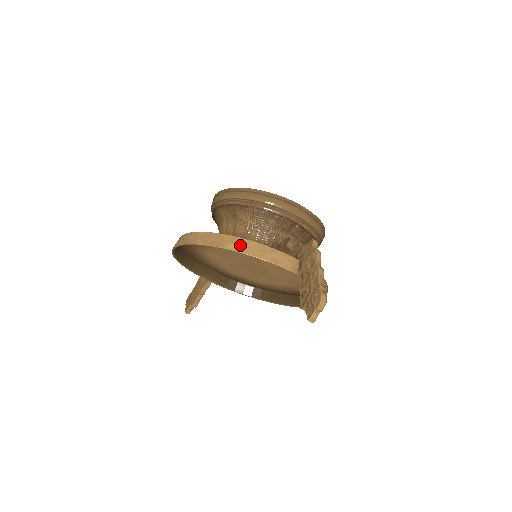
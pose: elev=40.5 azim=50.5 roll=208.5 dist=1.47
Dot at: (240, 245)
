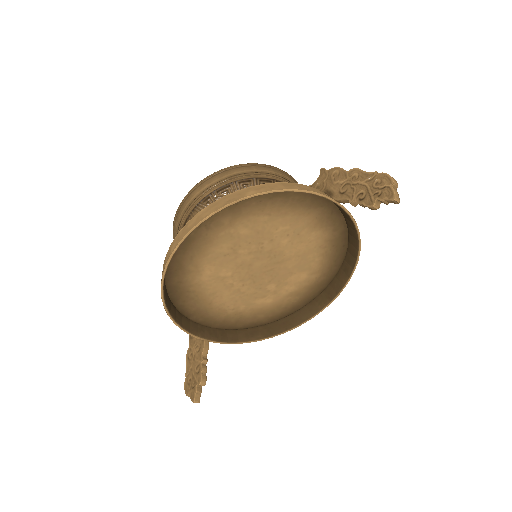
Dot at: (260, 188)
